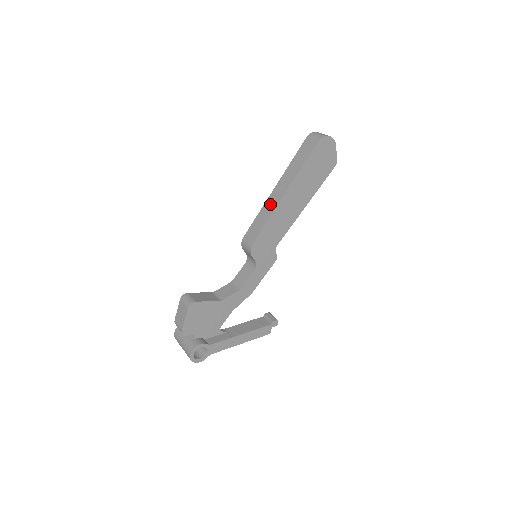
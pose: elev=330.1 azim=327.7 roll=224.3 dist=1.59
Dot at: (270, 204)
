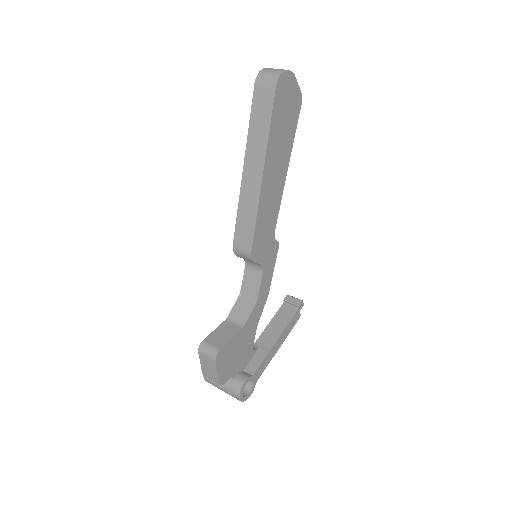
Dot at: (248, 193)
